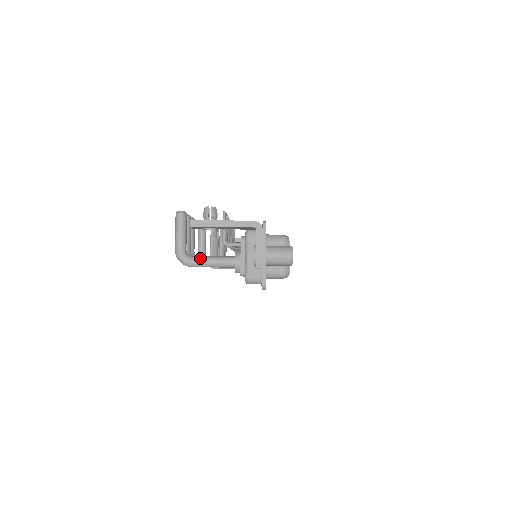
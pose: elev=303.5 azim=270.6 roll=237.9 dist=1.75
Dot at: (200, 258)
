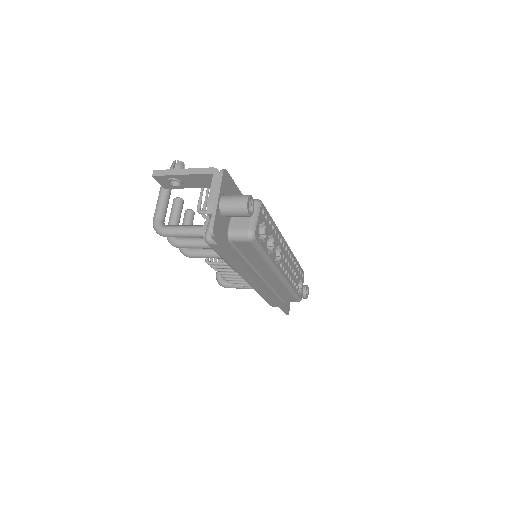
Dot at: (173, 226)
